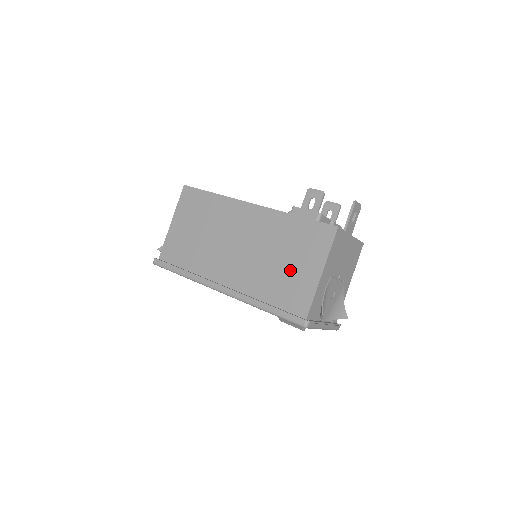
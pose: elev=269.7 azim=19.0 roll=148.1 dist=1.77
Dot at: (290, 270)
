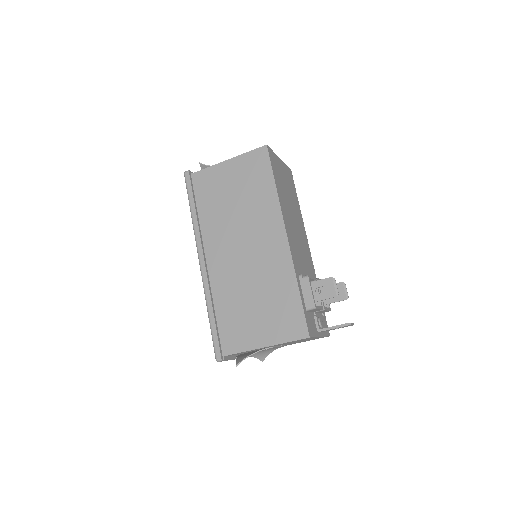
Dot at: (252, 316)
